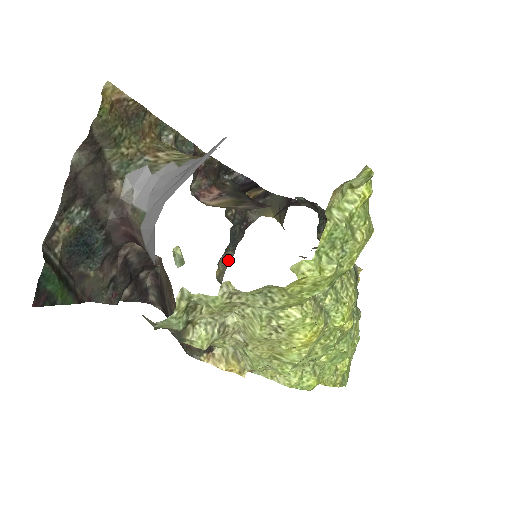
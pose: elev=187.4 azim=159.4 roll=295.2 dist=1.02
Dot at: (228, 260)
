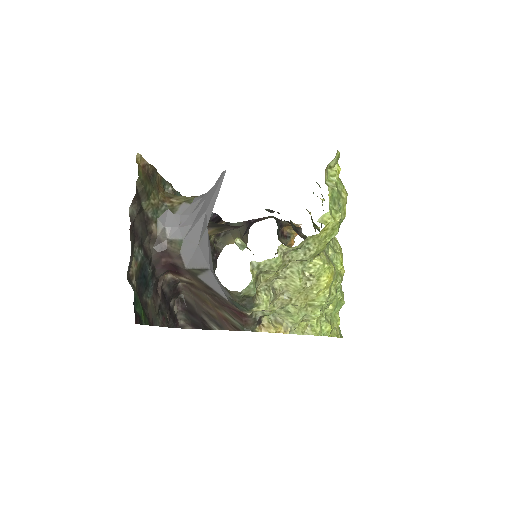
Dot at: occluded
